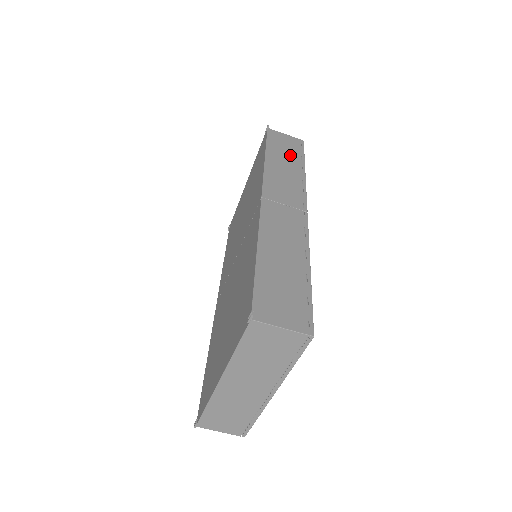
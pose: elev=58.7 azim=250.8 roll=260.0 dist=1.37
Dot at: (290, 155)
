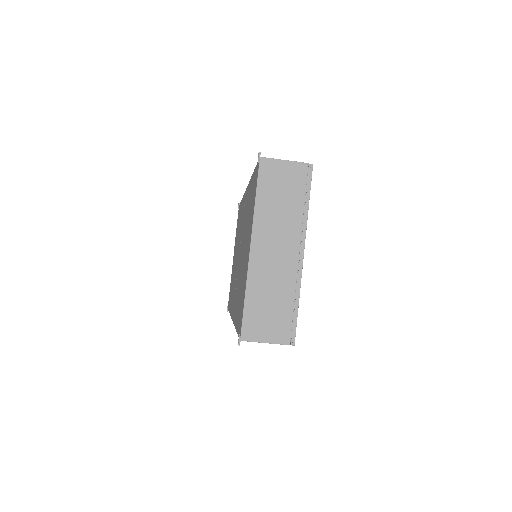
Dot at: occluded
